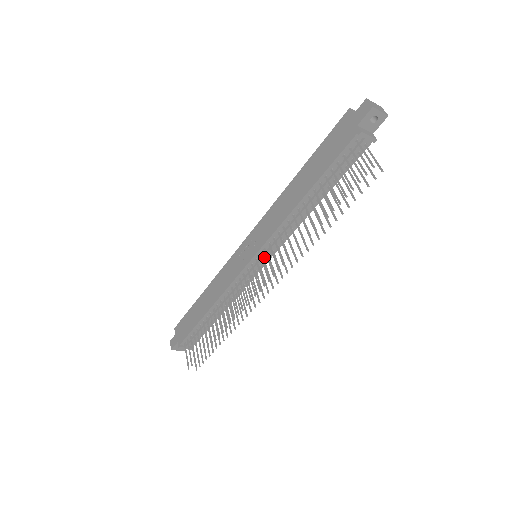
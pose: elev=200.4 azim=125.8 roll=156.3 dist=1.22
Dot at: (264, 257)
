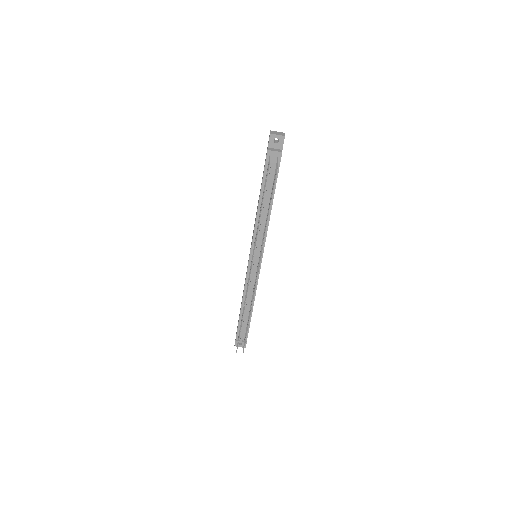
Dot at: (256, 254)
